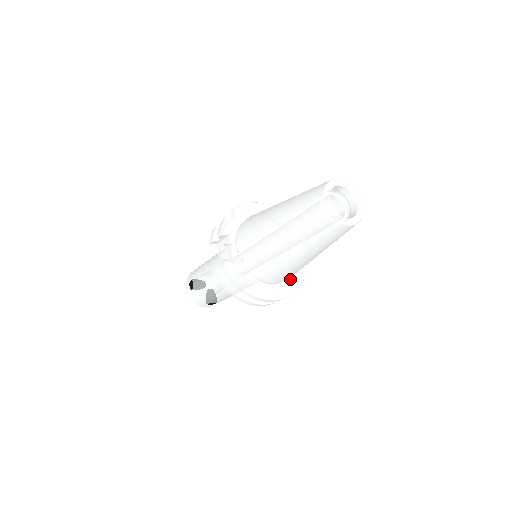
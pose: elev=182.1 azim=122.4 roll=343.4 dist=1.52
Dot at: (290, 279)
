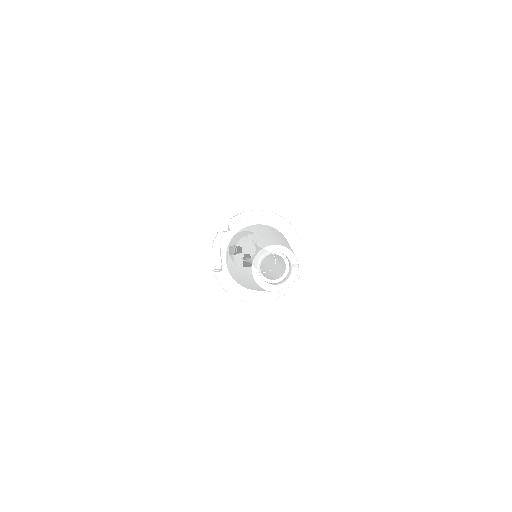
Dot at: occluded
